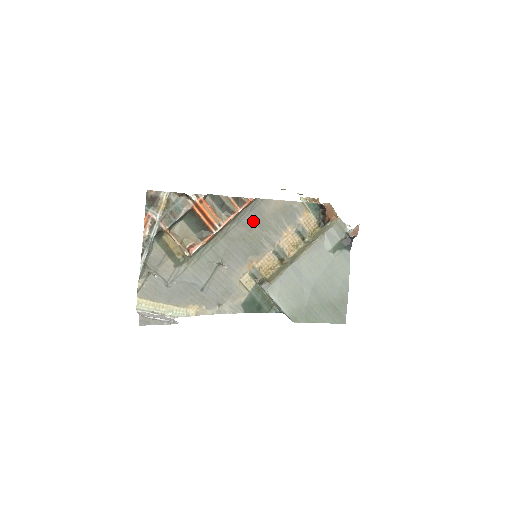
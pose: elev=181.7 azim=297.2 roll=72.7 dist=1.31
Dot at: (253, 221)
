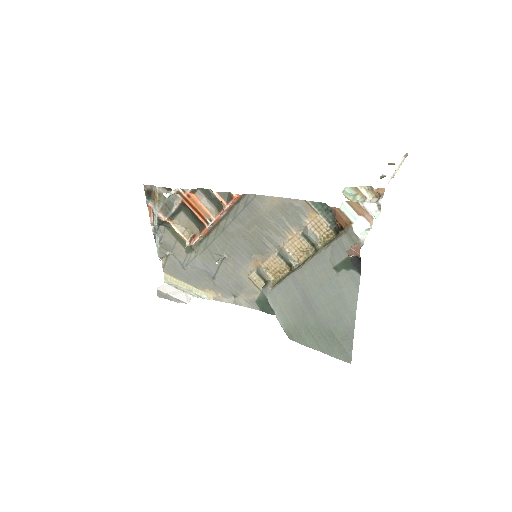
Dot at: (250, 218)
